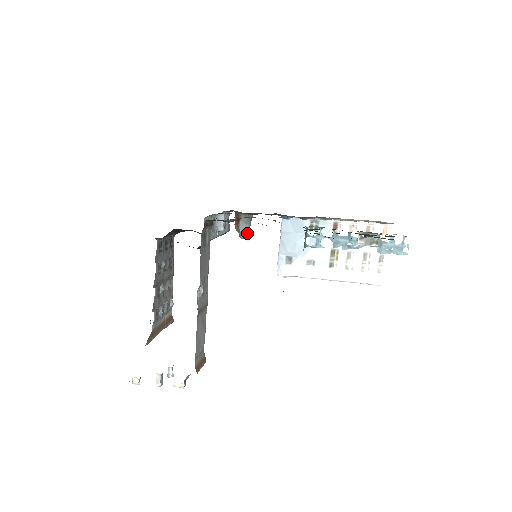
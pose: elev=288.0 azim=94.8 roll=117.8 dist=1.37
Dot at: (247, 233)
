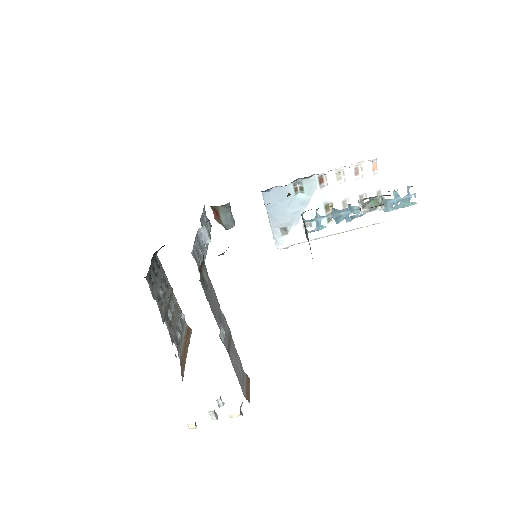
Dot at: (231, 222)
